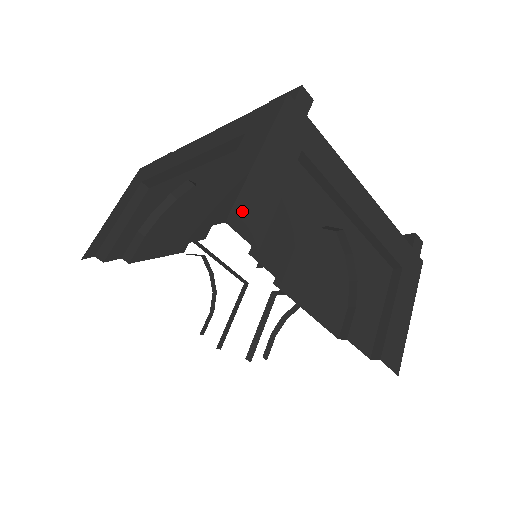
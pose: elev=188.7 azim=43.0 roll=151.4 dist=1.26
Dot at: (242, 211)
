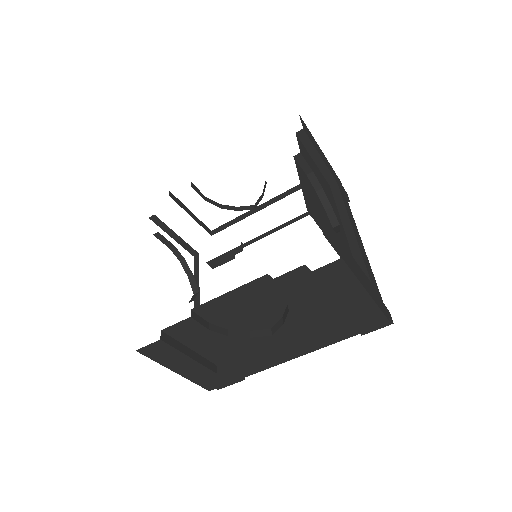
Dot at: (305, 126)
